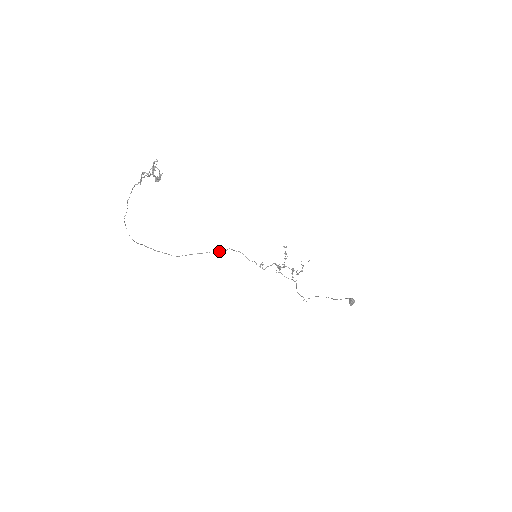
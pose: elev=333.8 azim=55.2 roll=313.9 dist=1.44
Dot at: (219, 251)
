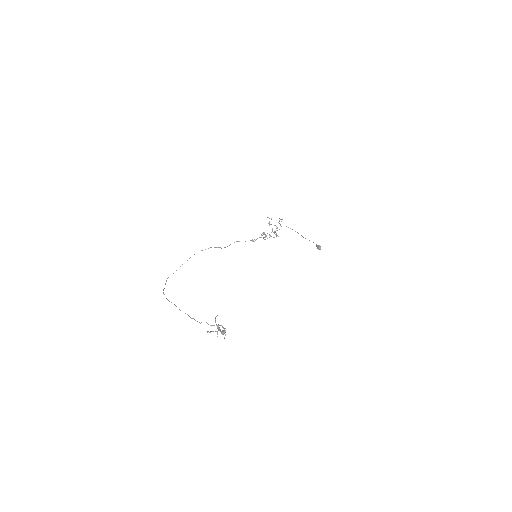
Dot at: occluded
